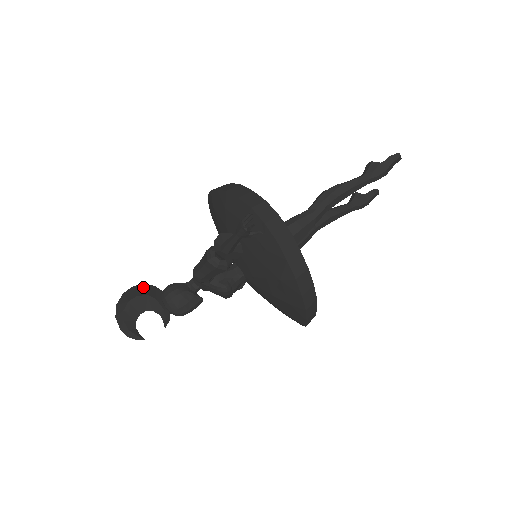
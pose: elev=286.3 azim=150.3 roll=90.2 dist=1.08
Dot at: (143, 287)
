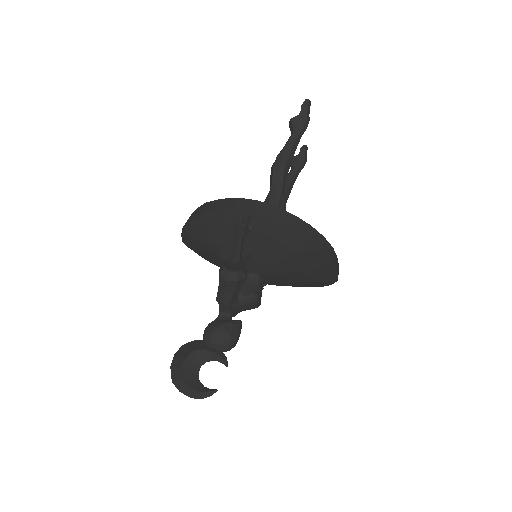
Dot at: (184, 348)
